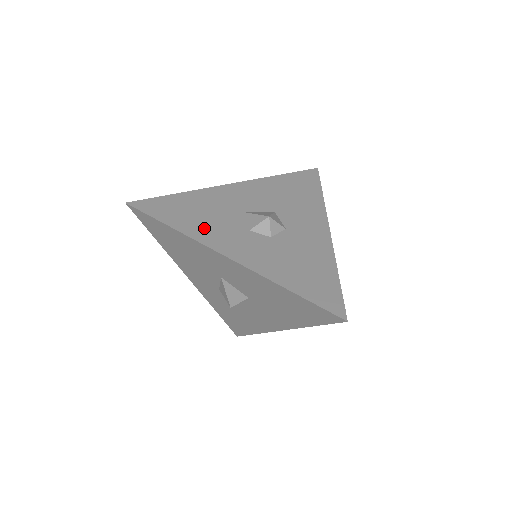
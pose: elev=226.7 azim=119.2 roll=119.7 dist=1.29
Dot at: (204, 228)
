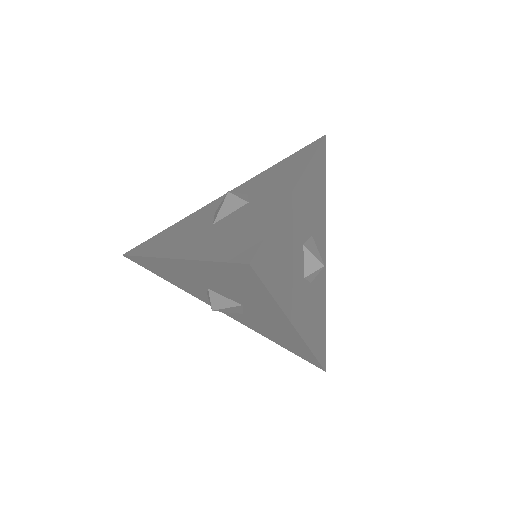
Dot at: (290, 290)
